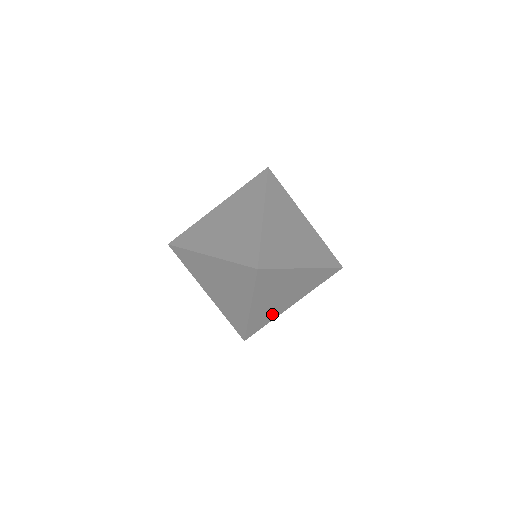
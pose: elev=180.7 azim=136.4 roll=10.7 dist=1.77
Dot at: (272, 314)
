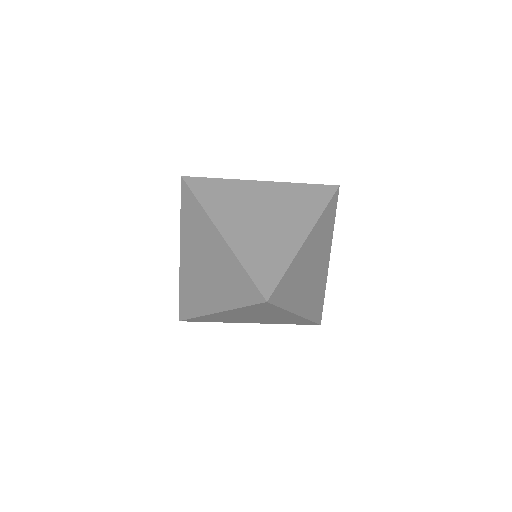
Dot at: (278, 251)
